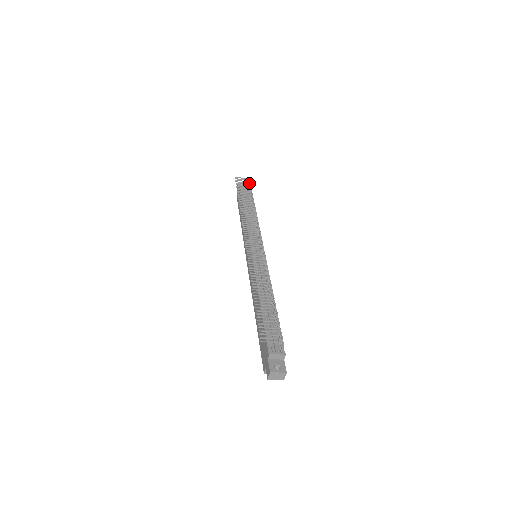
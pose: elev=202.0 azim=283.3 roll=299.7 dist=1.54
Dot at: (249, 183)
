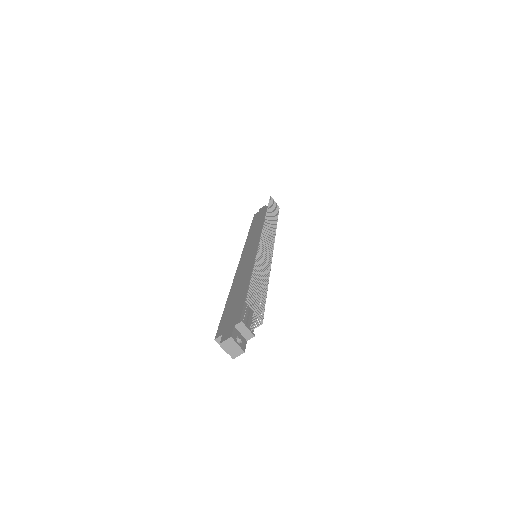
Dot at: occluded
